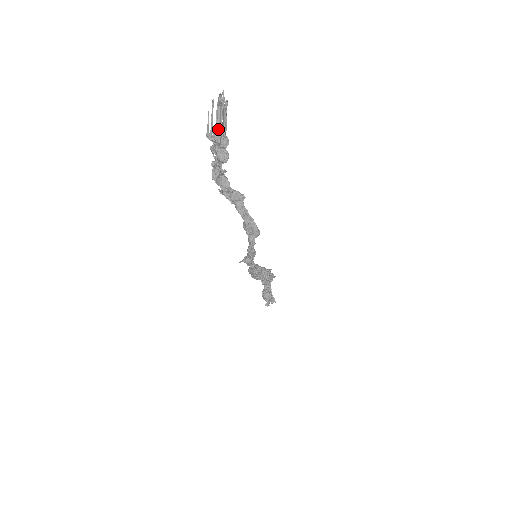
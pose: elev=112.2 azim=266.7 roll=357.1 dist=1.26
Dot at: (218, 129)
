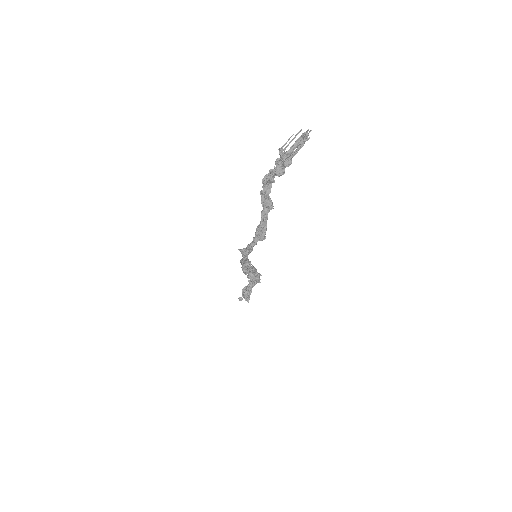
Dot at: (290, 151)
